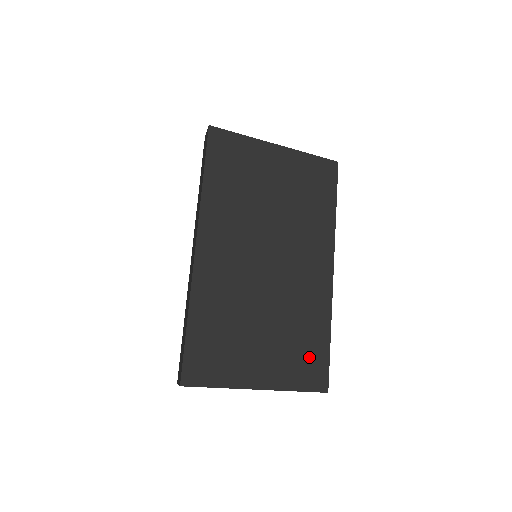
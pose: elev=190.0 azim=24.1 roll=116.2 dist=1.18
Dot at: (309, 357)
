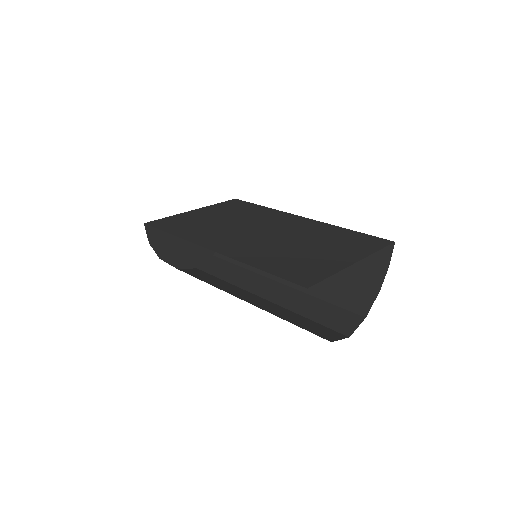
Dot at: (356, 240)
